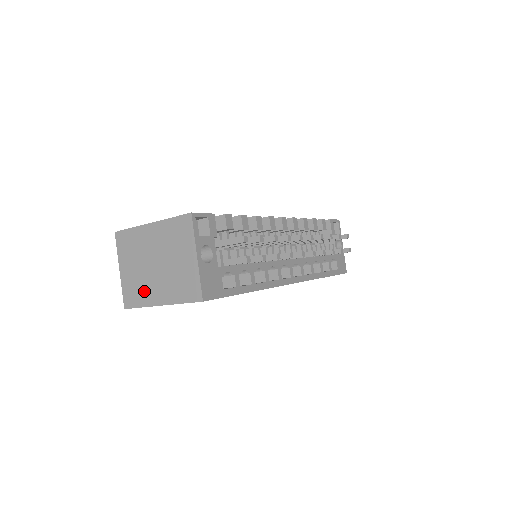
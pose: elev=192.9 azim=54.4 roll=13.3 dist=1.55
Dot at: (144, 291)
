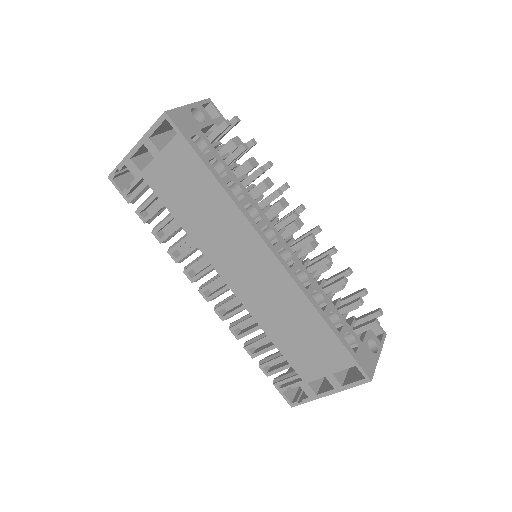
Dot at: occluded
